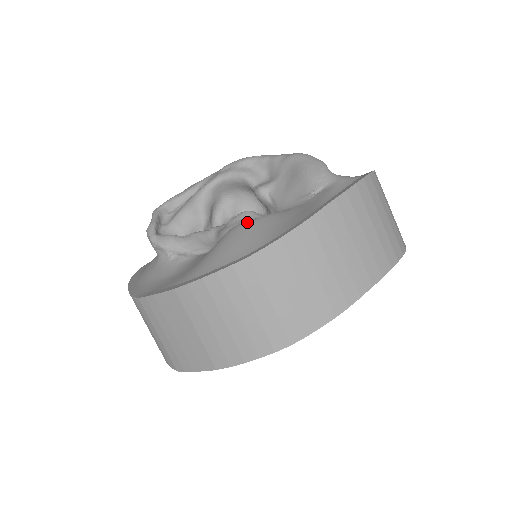
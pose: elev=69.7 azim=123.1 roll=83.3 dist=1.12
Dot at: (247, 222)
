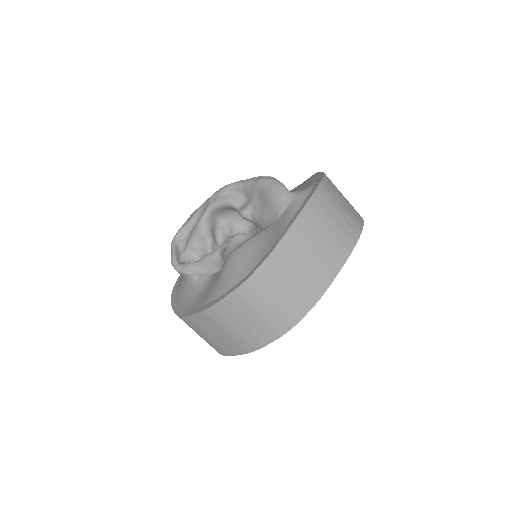
Dot at: (238, 249)
